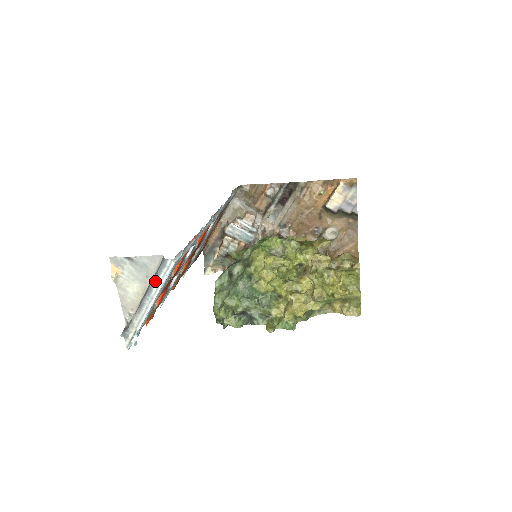
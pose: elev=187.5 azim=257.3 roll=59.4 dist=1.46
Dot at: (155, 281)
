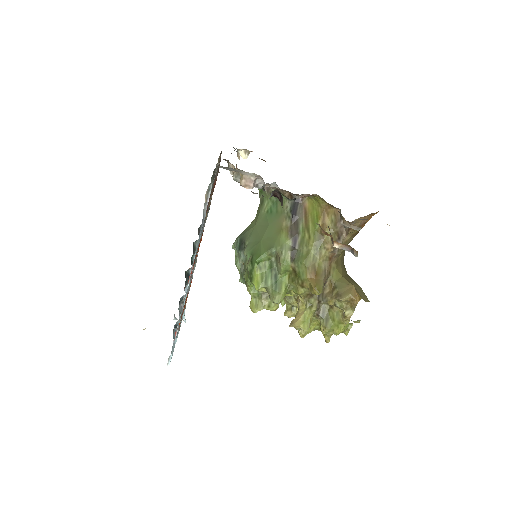
Dot at: occluded
